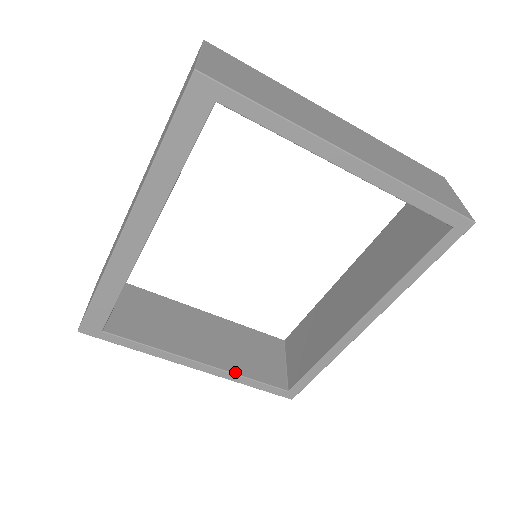
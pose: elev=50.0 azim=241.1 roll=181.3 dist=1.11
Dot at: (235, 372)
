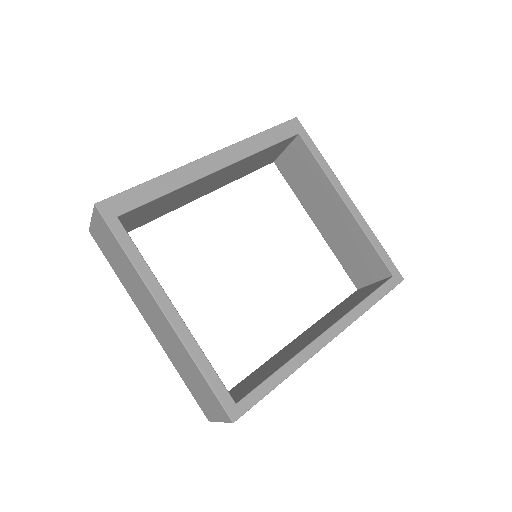
Dot at: (197, 344)
